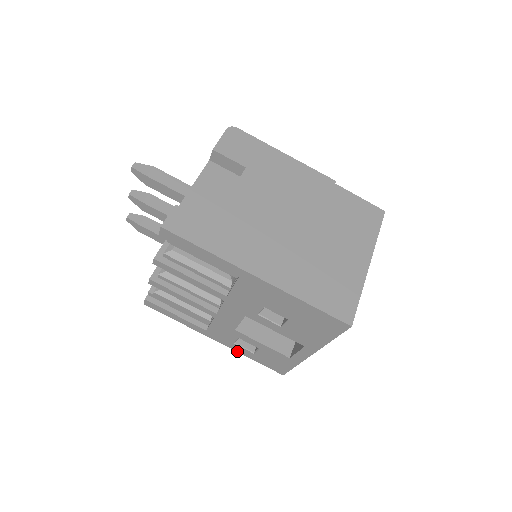
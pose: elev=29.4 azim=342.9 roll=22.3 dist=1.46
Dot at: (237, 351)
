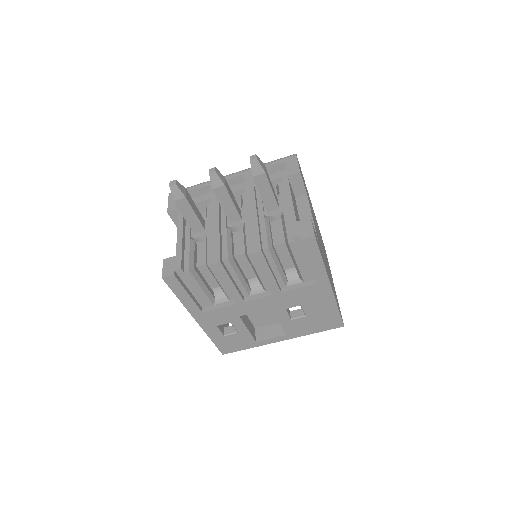
Dot at: (206, 332)
